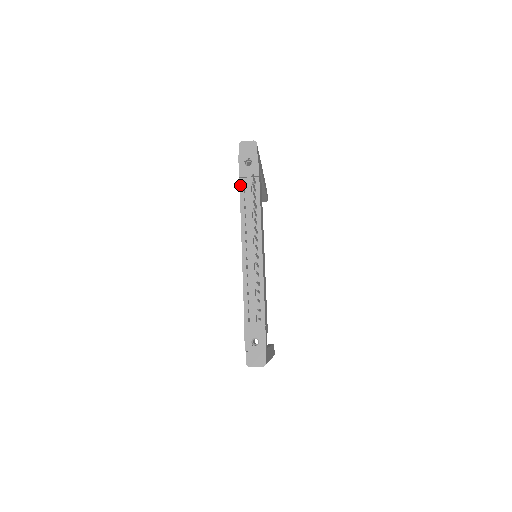
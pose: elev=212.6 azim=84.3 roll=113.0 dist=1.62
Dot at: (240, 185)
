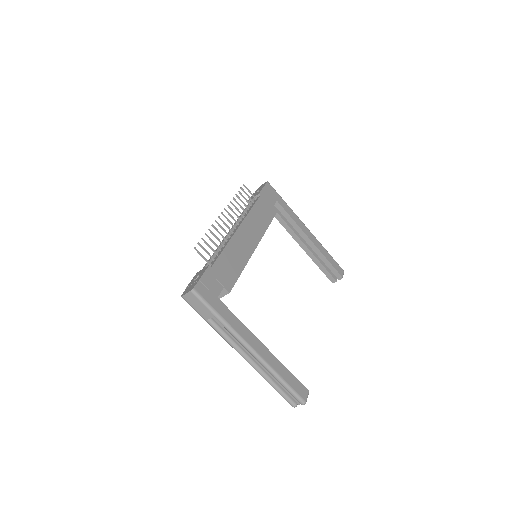
Dot at: occluded
